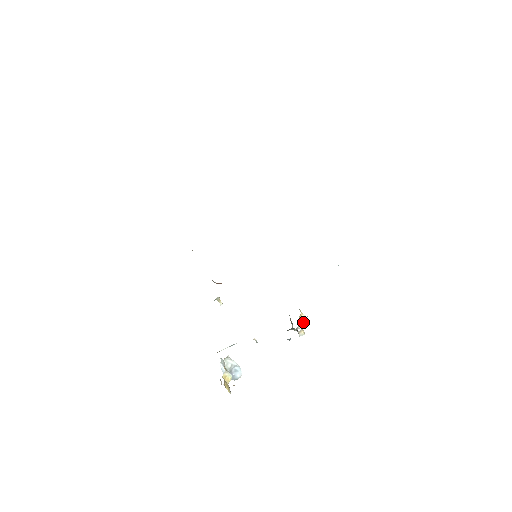
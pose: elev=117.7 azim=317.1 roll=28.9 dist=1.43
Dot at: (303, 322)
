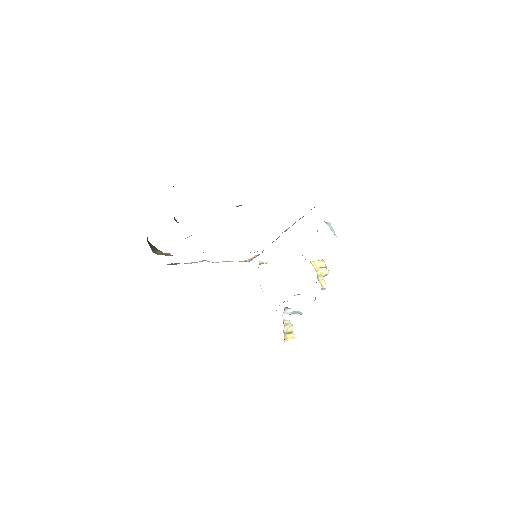
Dot at: (324, 273)
